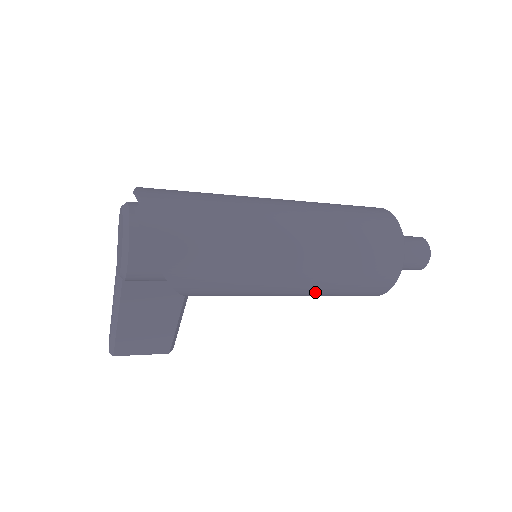
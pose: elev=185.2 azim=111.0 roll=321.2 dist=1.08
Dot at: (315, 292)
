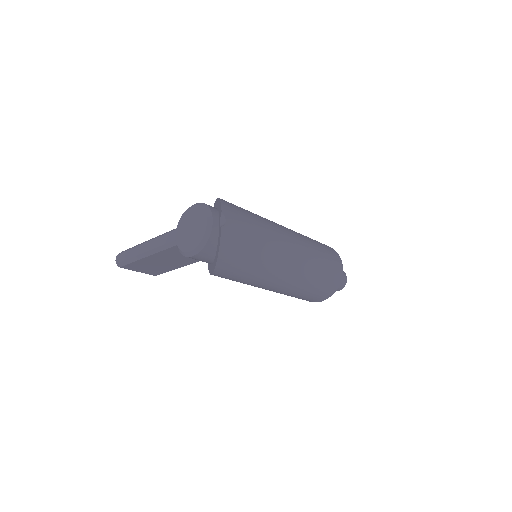
Dot at: occluded
